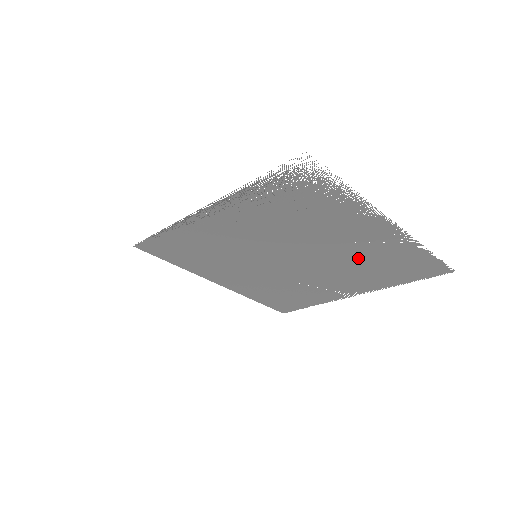
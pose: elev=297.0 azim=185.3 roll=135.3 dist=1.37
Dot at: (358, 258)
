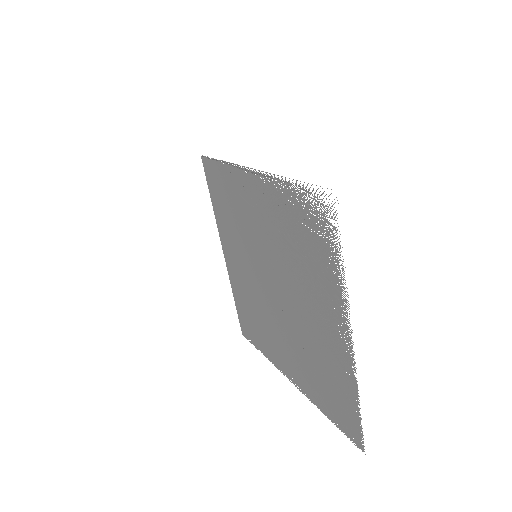
Dot at: (312, 345)
